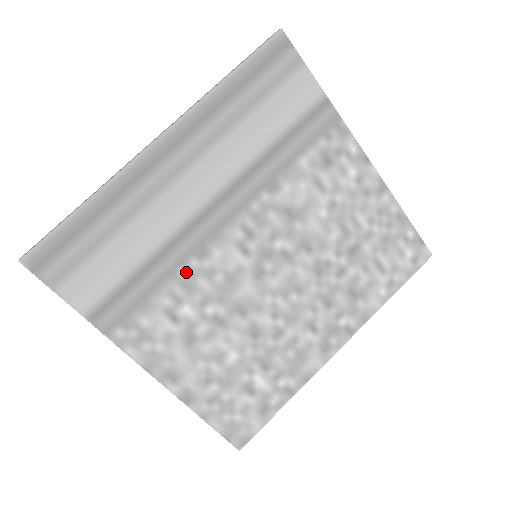
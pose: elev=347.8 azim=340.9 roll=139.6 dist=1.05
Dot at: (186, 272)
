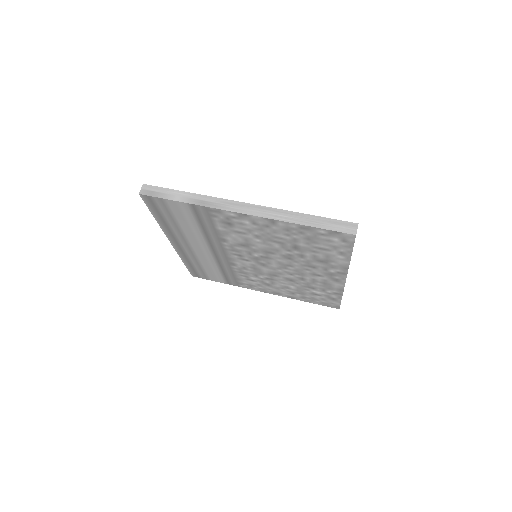
Dot at: (236, 270)
